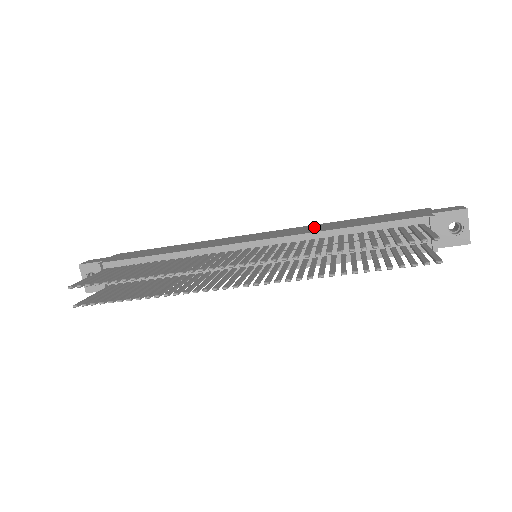
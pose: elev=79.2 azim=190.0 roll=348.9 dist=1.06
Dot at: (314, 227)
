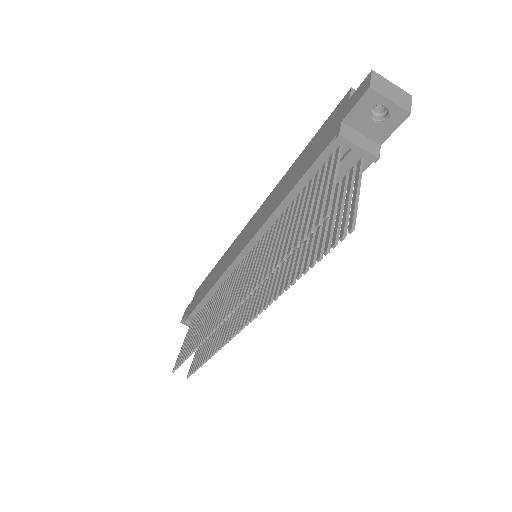
Dot at: (274, 197)
